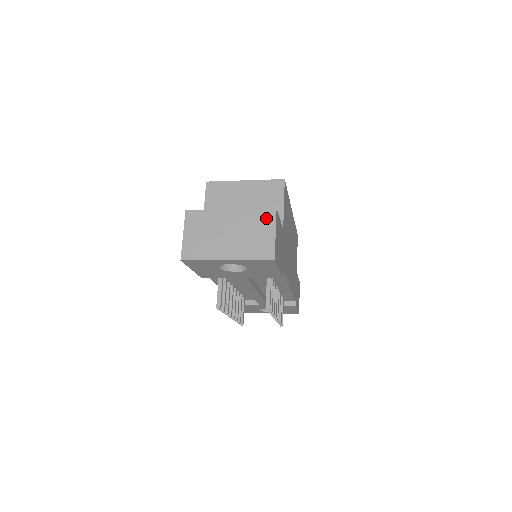
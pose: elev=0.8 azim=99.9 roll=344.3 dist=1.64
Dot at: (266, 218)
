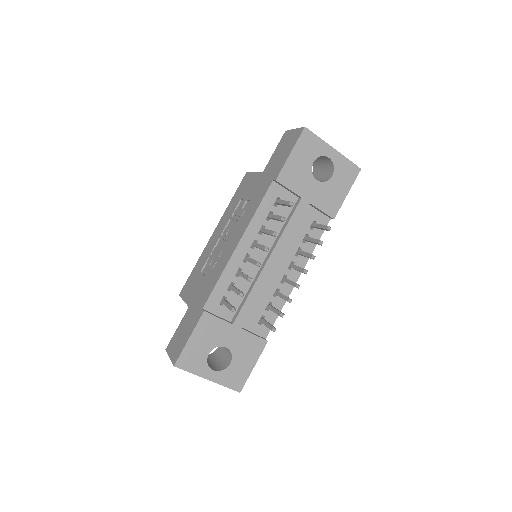
Dot at: occluded
